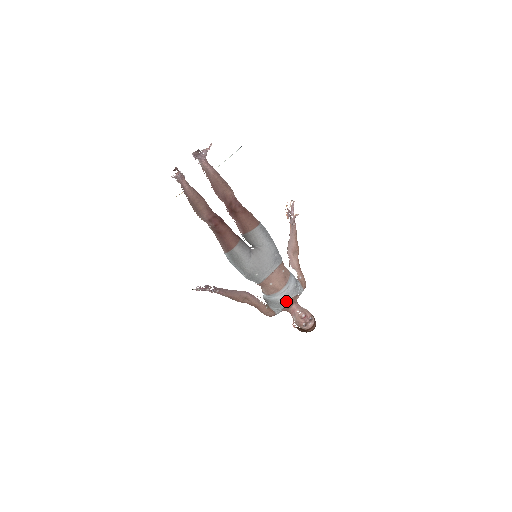
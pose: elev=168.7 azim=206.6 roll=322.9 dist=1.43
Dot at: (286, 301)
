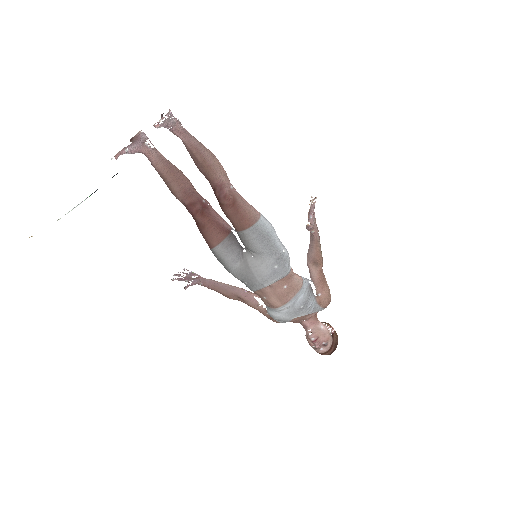
Dot at: (286, 320)
